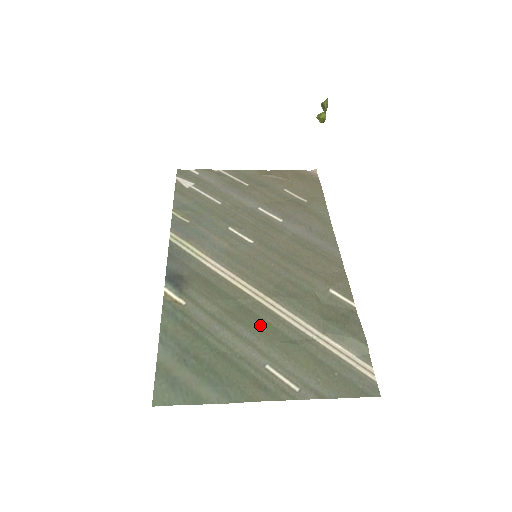
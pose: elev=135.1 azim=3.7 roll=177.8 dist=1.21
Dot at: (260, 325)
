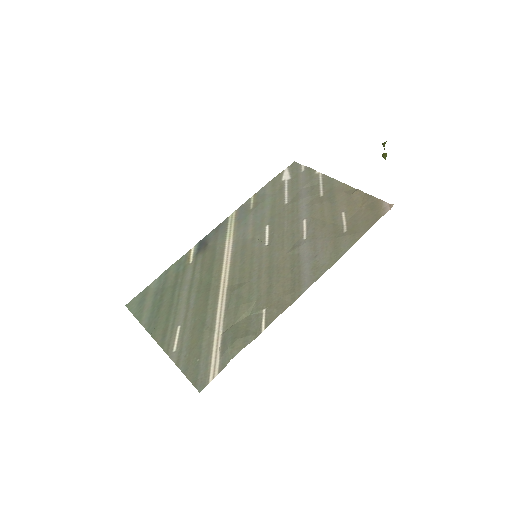
Dot at: (203, 302)
